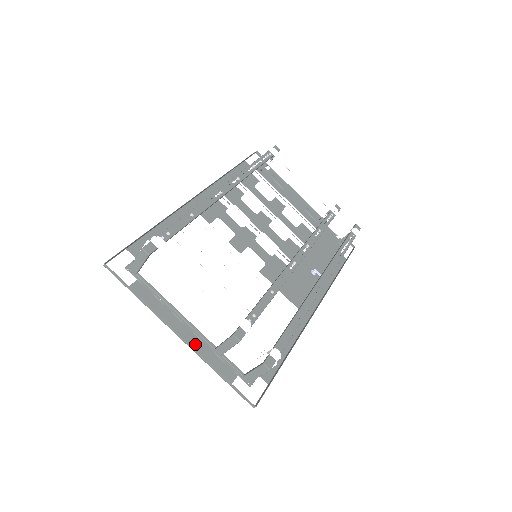
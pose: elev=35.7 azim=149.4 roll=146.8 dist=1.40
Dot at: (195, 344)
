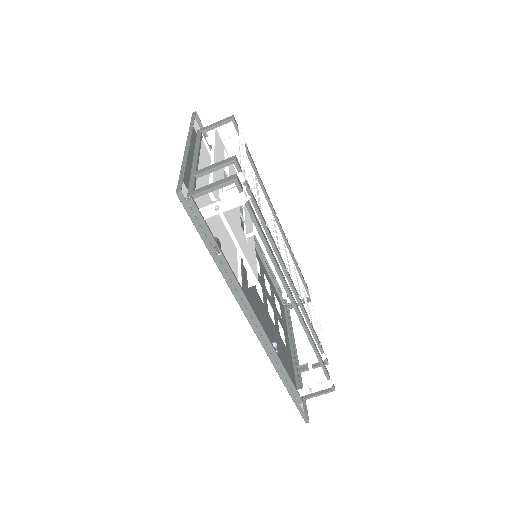
Dot at: (188, 158)
